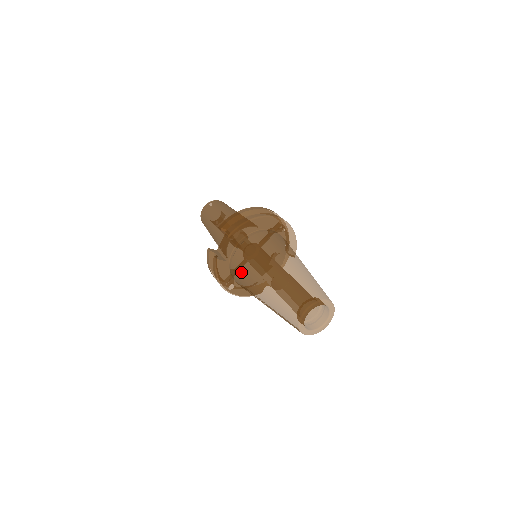
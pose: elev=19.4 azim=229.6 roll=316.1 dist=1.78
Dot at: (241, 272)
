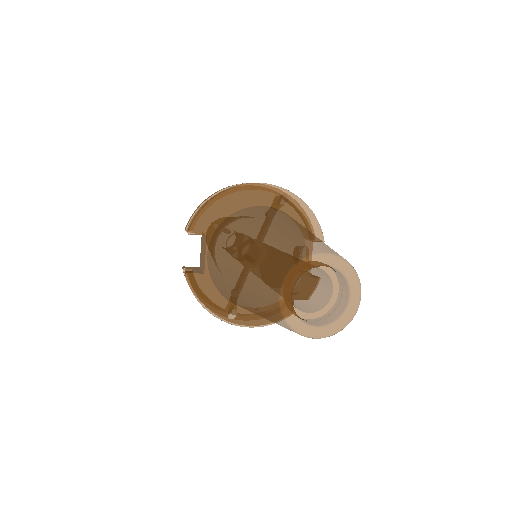
Dot at: (218, 278)
